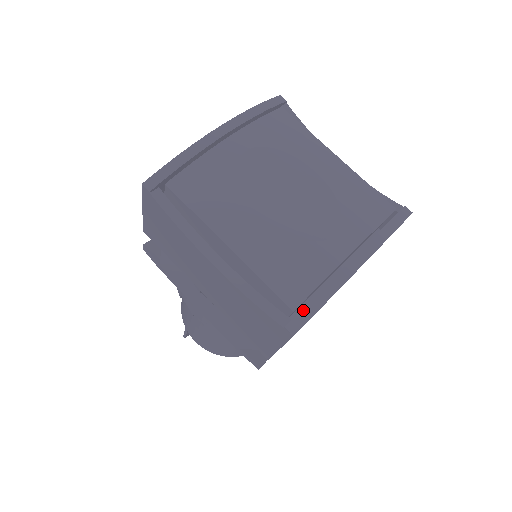
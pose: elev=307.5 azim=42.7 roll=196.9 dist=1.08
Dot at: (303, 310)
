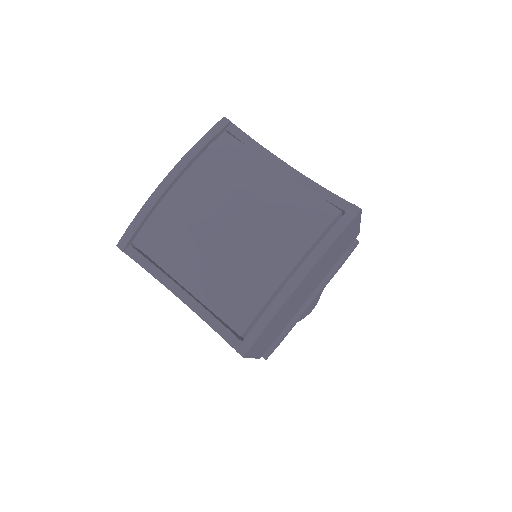
Dot at: (249, 335)
